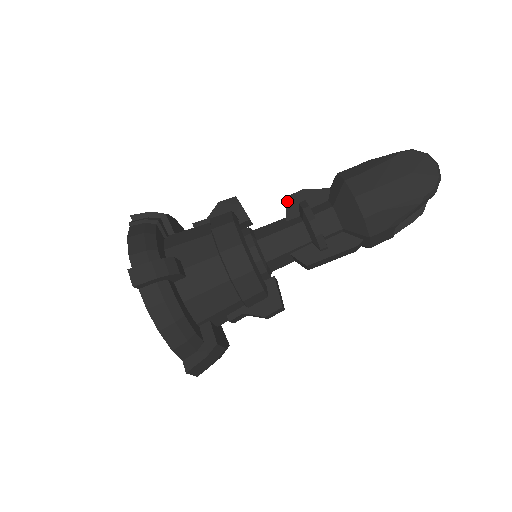
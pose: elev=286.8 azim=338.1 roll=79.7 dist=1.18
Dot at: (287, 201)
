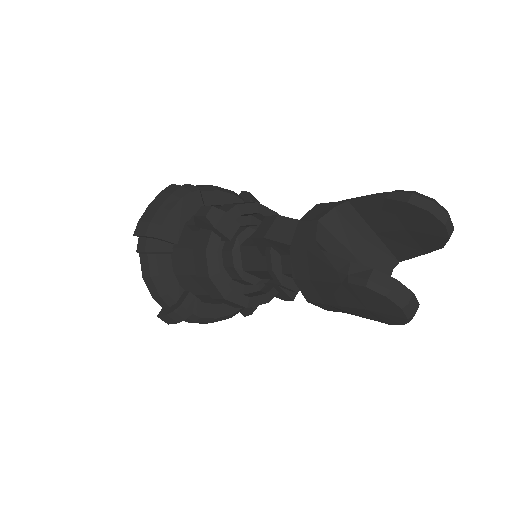
Dot at: (254, 242)
